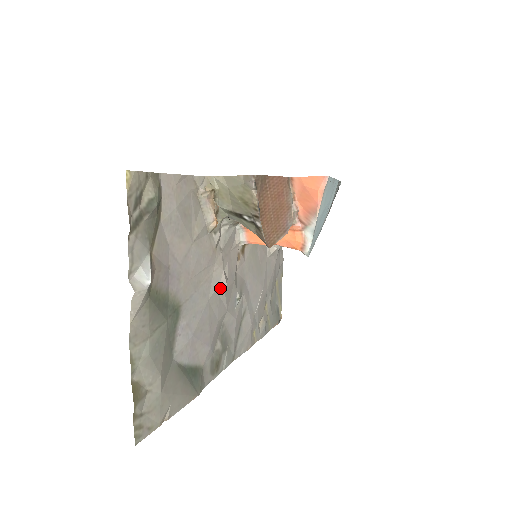
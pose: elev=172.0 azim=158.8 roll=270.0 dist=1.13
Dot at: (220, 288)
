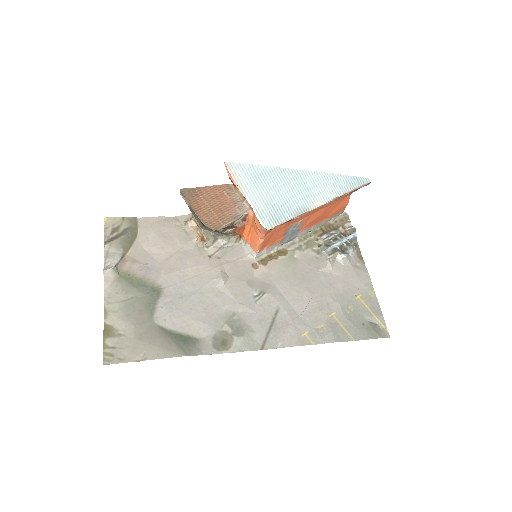
Dot at: (216, 282)
